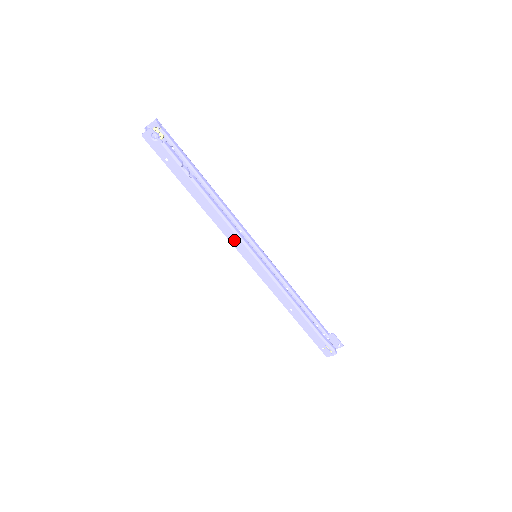
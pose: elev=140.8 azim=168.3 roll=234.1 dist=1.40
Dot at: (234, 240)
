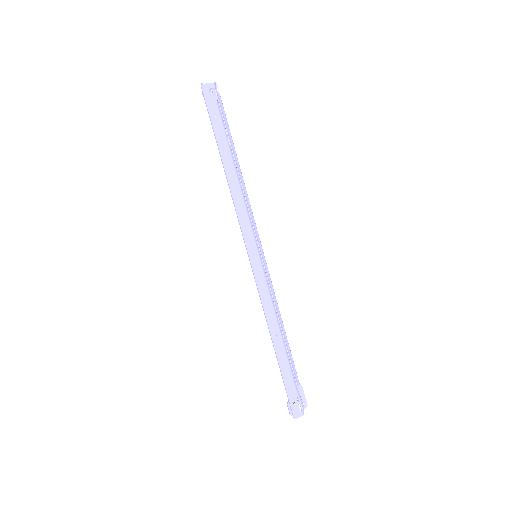
Dot at: (245, 227)
